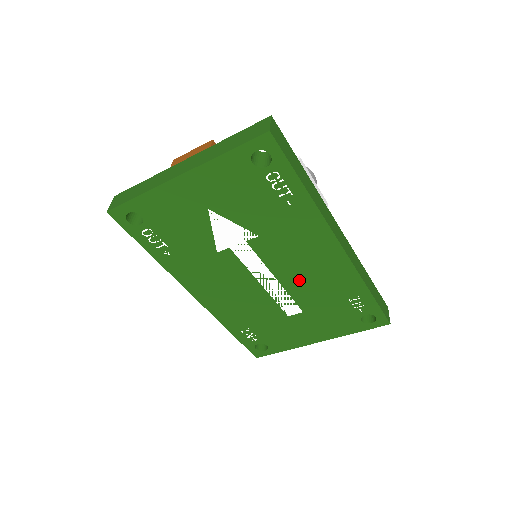
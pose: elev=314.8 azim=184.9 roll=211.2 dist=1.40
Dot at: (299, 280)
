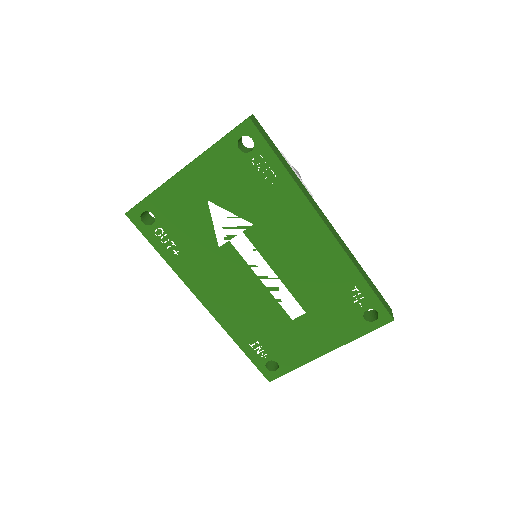
Dot at: (296, 272)
